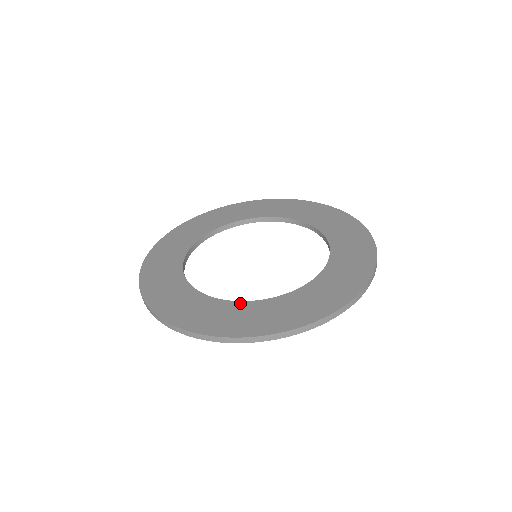
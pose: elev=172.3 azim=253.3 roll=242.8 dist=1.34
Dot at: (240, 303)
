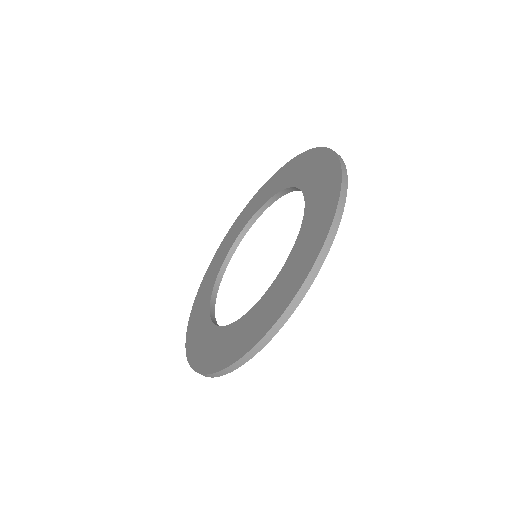
Dot at: (249, 313)
